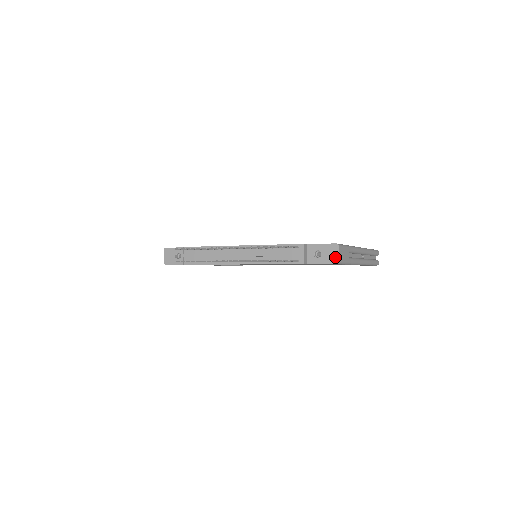
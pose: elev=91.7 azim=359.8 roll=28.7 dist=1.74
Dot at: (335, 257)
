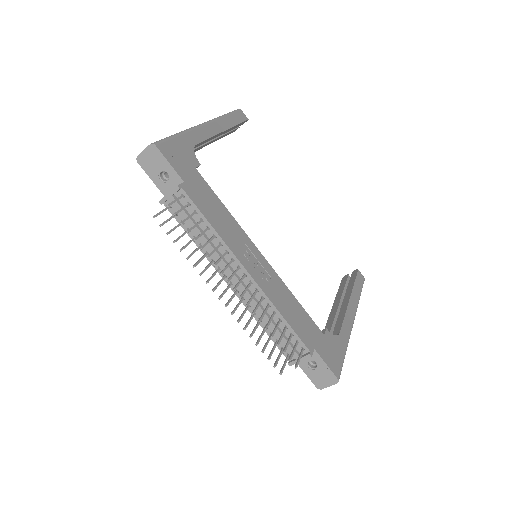
Dot at: (323, 384)
